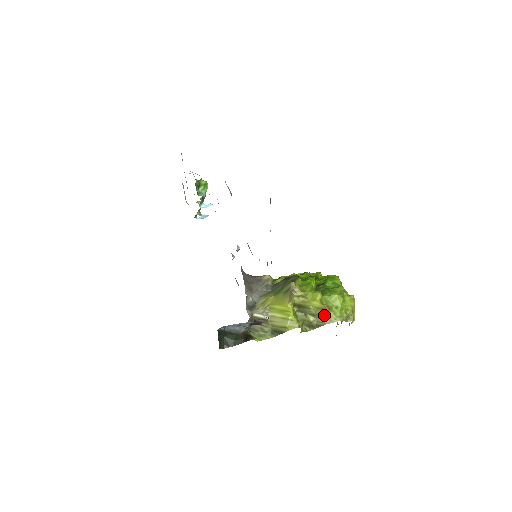
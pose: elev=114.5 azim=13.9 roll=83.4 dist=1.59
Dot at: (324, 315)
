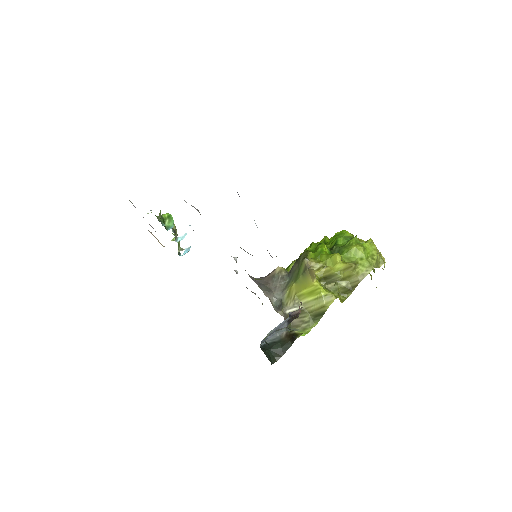
Dot at: (354, 273)
